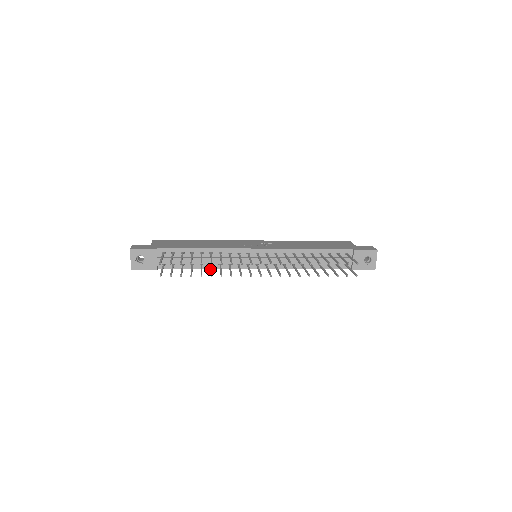
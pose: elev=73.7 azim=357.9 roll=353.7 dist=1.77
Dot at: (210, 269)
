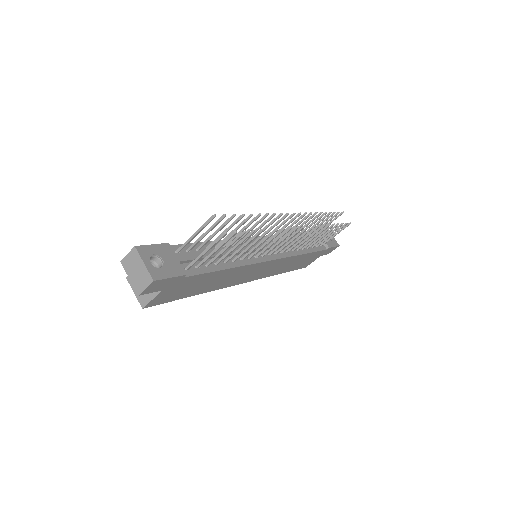
Dot at: occluded
